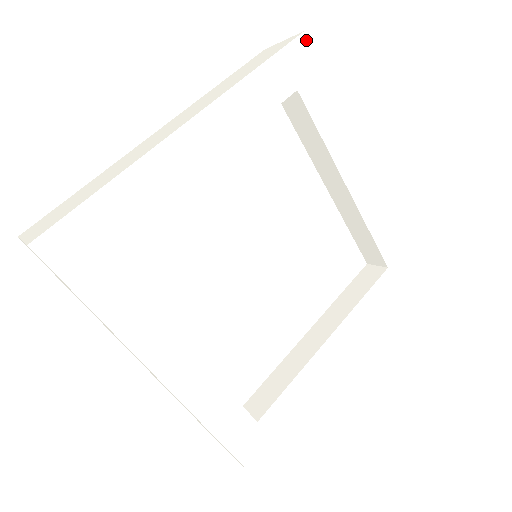
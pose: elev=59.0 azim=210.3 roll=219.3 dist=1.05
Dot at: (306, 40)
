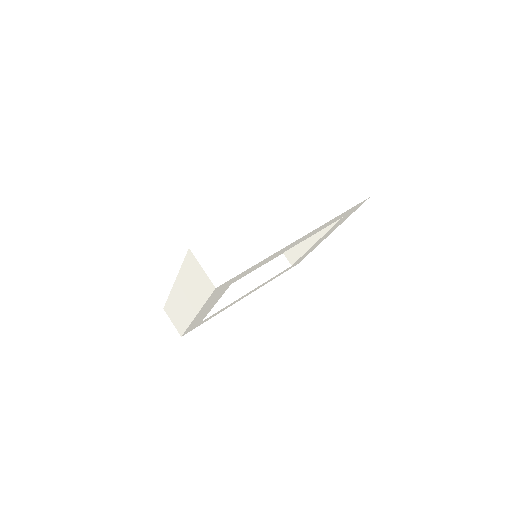
Dot at: occluded
